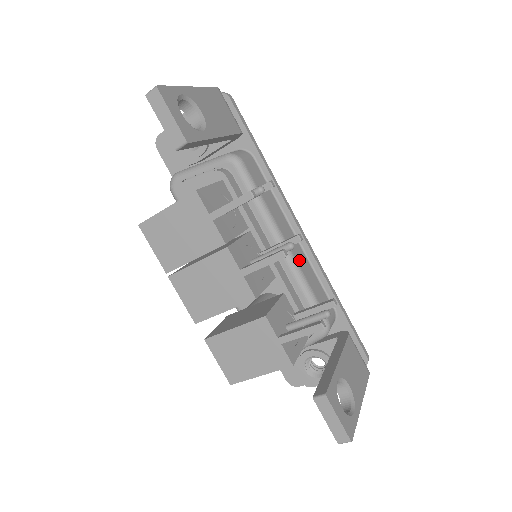
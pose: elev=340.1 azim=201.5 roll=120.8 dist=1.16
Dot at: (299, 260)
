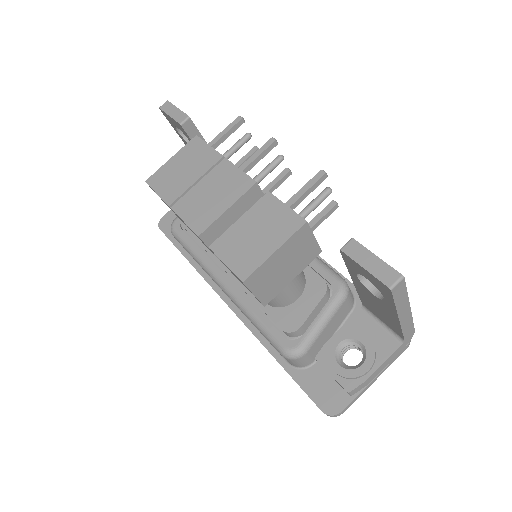
Dot at: occluded
